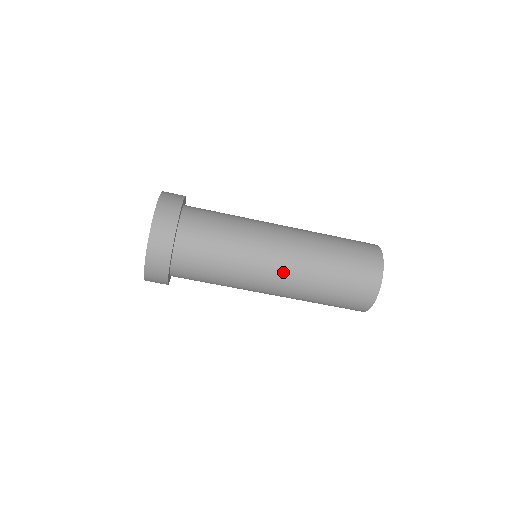
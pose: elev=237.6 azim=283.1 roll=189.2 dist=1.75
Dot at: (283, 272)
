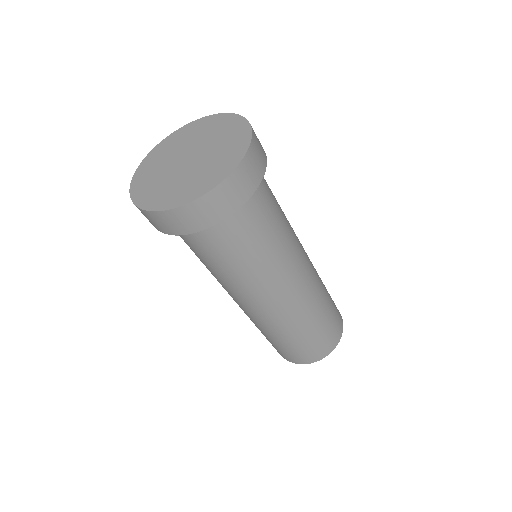
Dot at: (272, 308)
